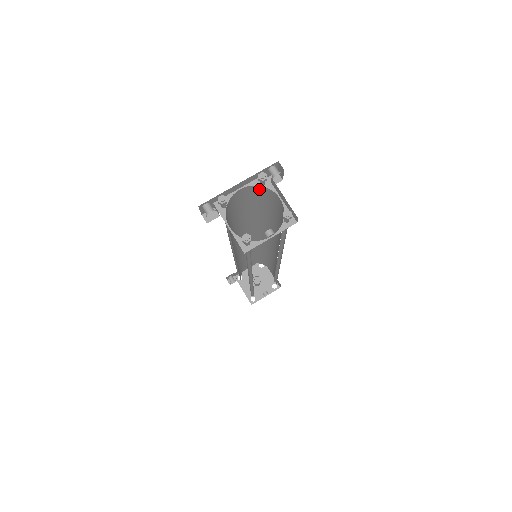
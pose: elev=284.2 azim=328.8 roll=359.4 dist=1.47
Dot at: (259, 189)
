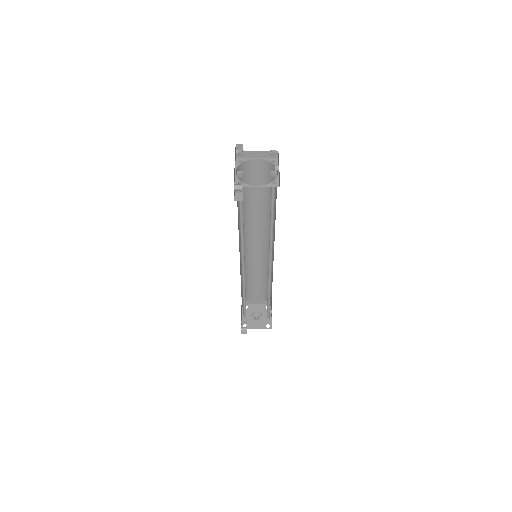
Dot at: (241, 169)
